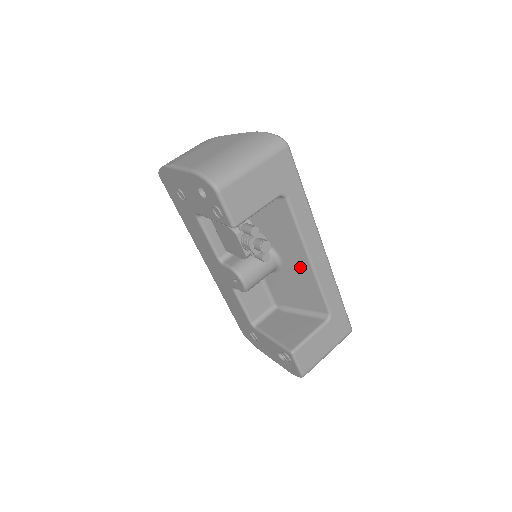
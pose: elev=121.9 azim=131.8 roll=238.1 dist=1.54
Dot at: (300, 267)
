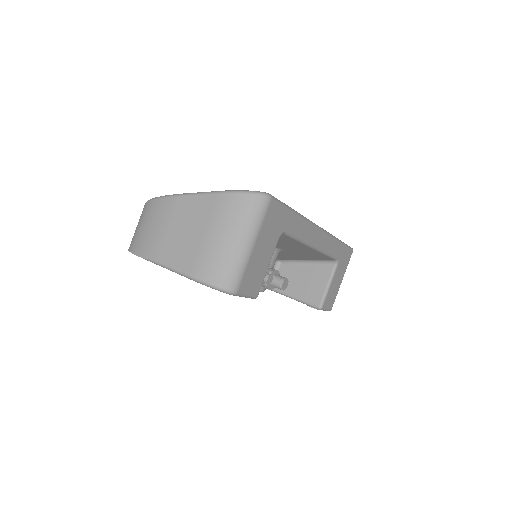
Dot at: (303, 251)
